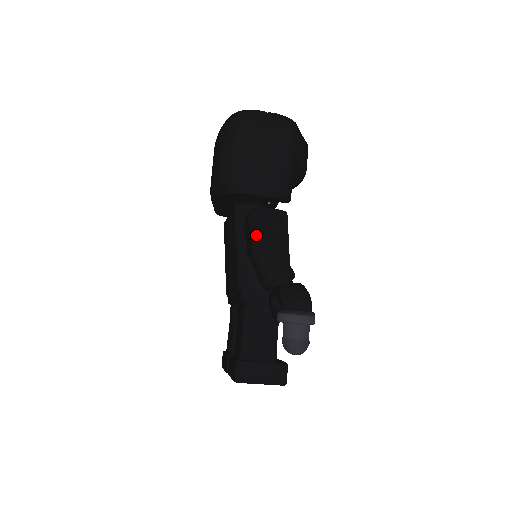
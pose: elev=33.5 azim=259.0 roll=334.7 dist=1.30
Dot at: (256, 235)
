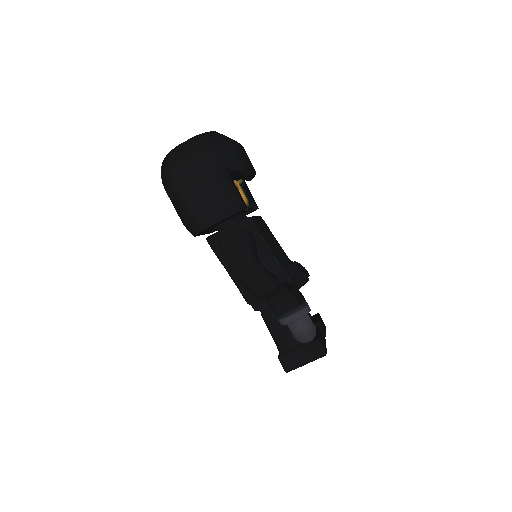
Dot at: (230, 263)
